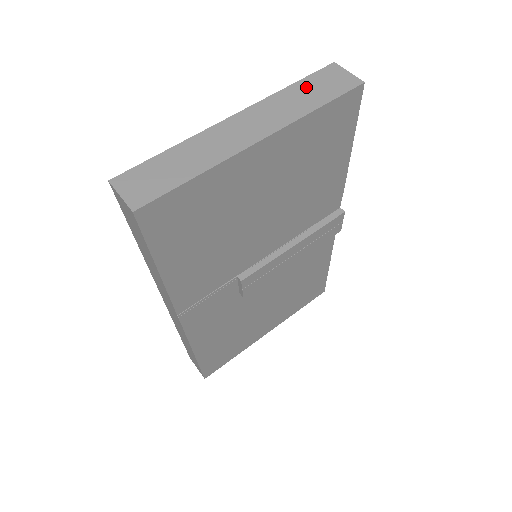
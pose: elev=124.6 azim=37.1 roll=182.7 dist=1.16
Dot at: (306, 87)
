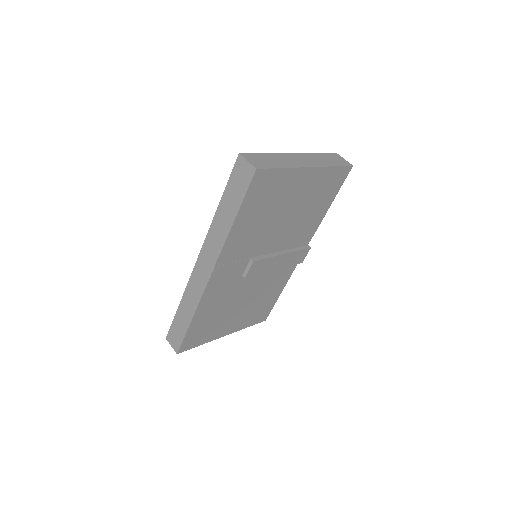
Dot at: (326, 157)
